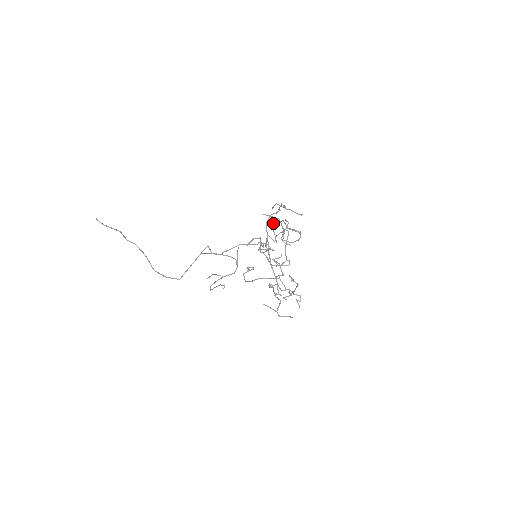
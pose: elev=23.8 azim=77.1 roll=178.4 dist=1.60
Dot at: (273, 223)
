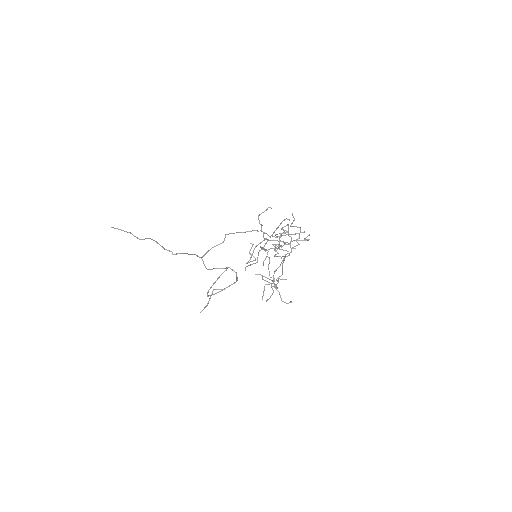
Dot at: (266, 300)
